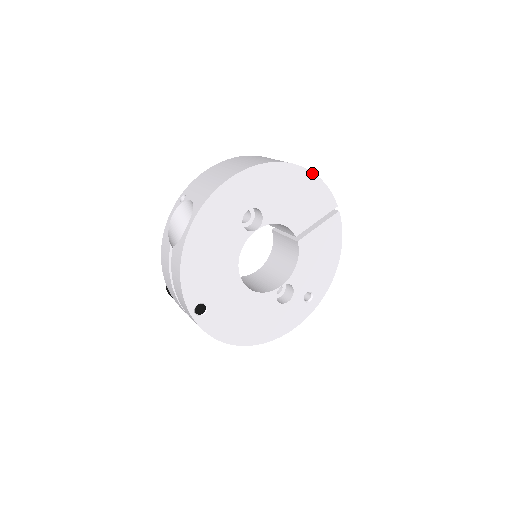
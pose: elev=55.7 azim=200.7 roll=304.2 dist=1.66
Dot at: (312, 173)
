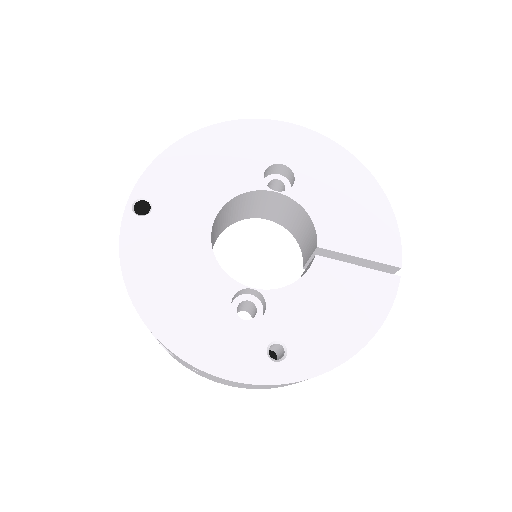
Dot at: (386, 198)
